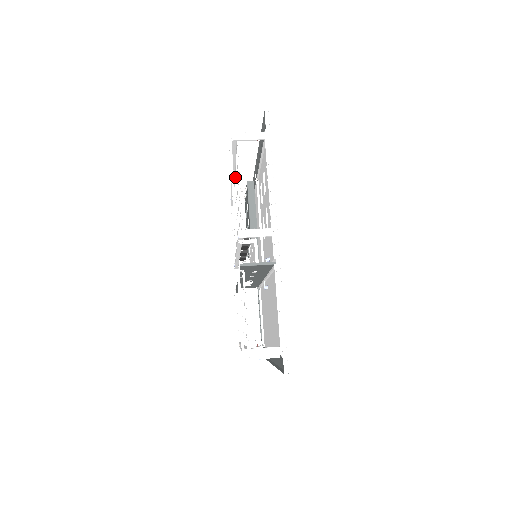
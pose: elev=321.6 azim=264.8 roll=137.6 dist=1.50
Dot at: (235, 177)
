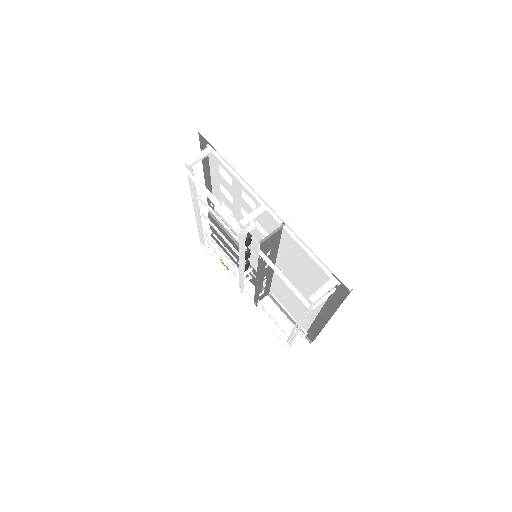
Dot at: (199, 210)
